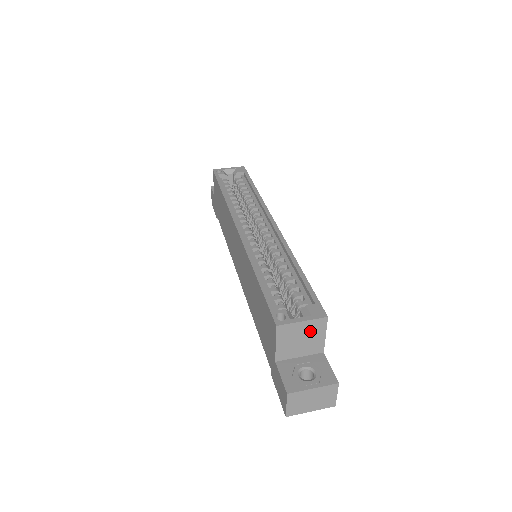
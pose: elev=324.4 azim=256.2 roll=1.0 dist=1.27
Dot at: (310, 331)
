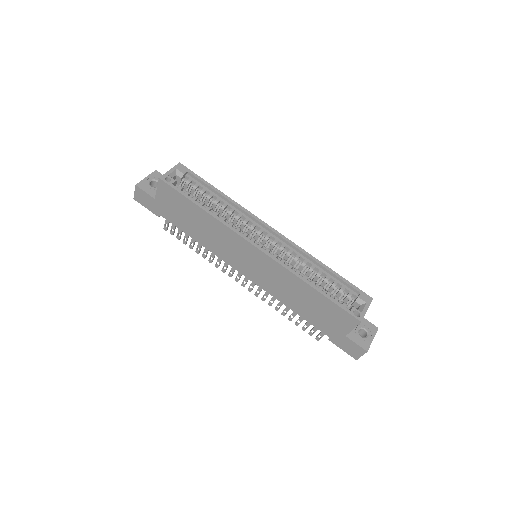
Dot at: occluded
